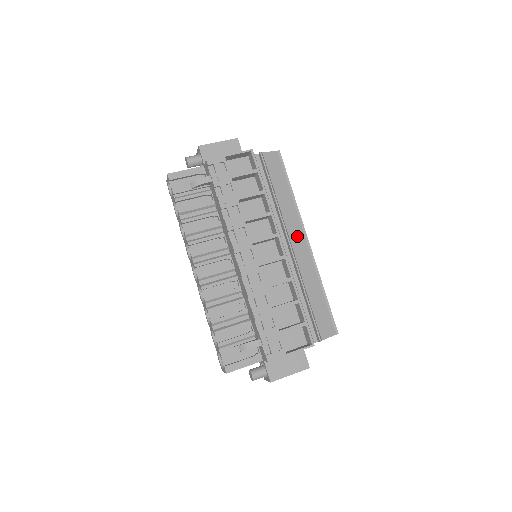
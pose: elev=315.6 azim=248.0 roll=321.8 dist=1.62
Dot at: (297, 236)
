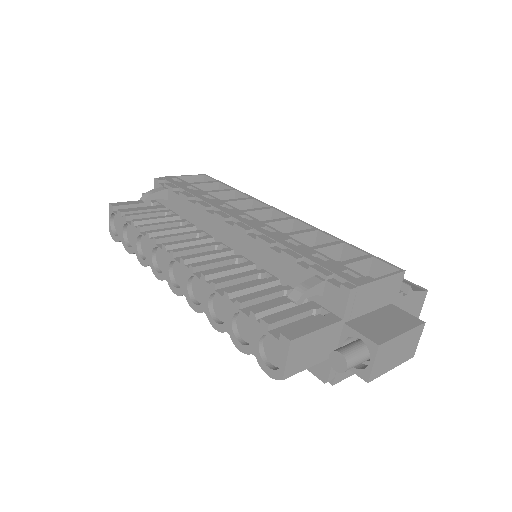
Dot at: occluded
